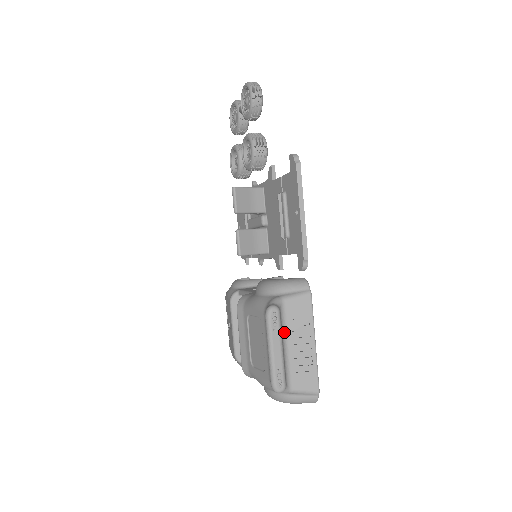
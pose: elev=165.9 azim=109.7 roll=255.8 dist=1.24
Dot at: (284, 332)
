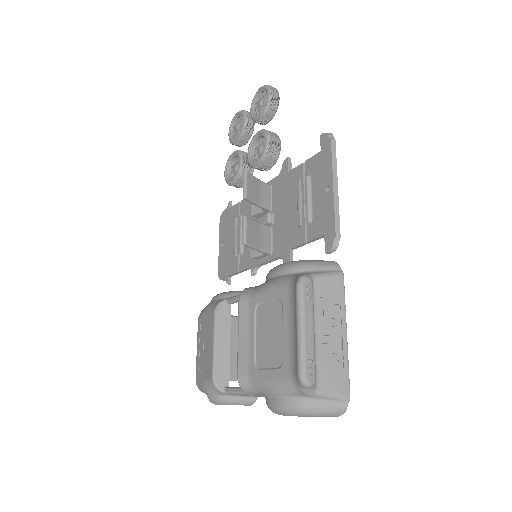
Dot at: occluded
